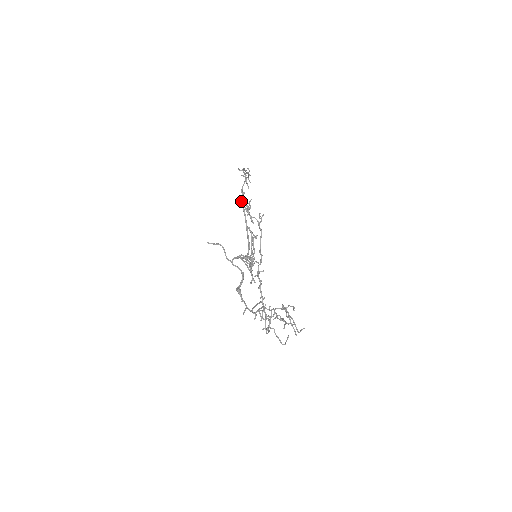
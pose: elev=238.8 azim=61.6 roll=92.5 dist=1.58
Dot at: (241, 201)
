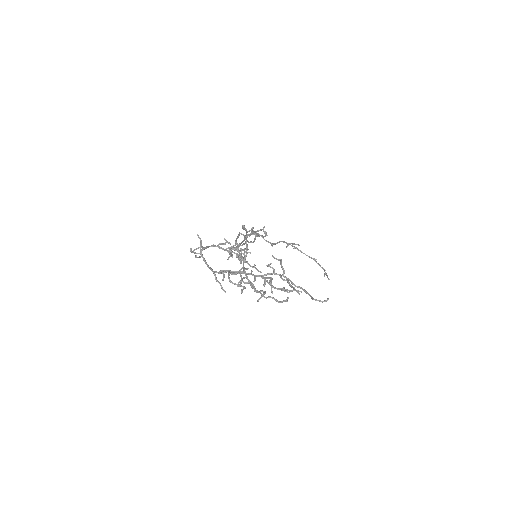
Dot at: occluded
